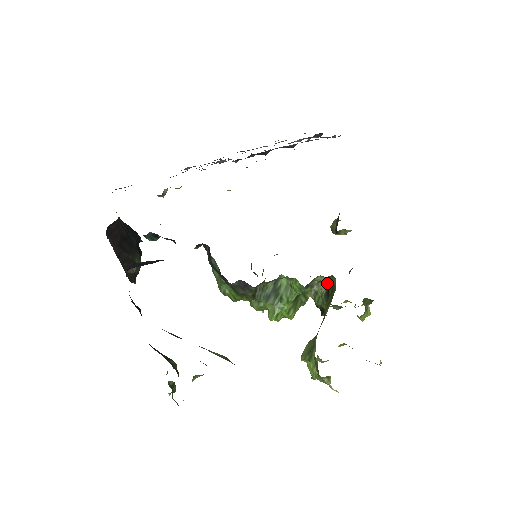
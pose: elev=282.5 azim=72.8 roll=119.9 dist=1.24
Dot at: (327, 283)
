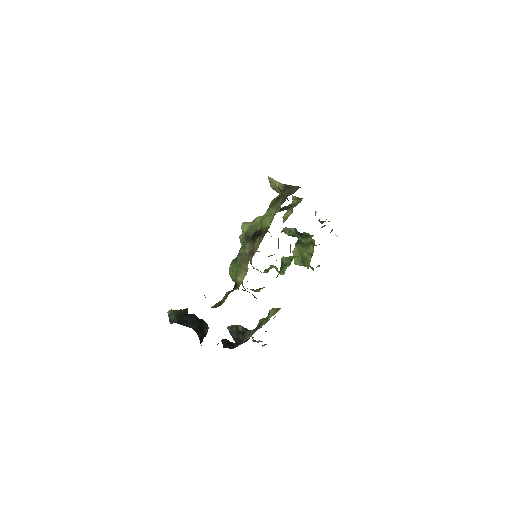
Dot at: occluded
